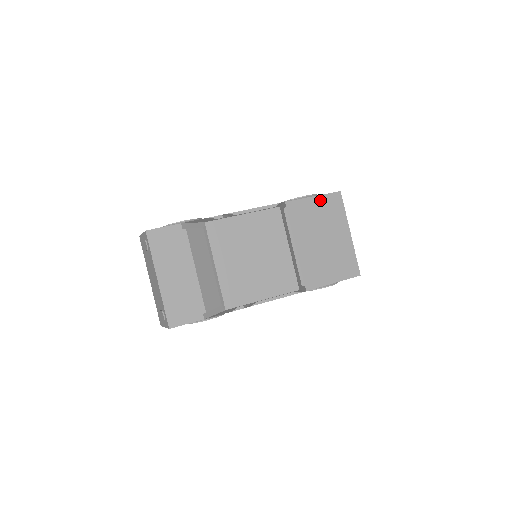
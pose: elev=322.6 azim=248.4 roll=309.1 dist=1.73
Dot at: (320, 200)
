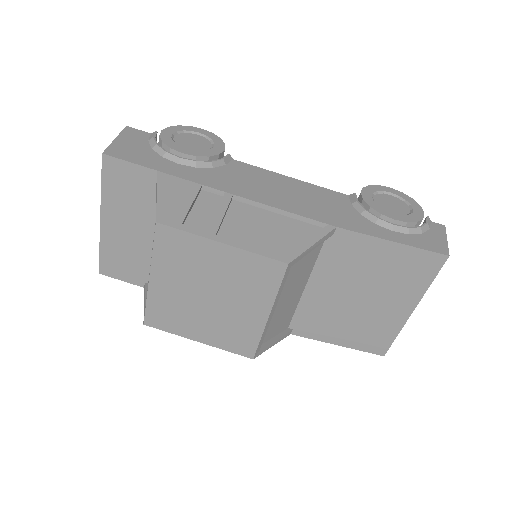
Dot at: (401, 251)
